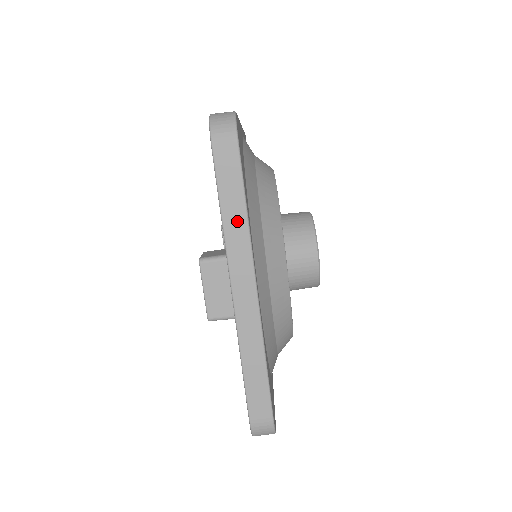
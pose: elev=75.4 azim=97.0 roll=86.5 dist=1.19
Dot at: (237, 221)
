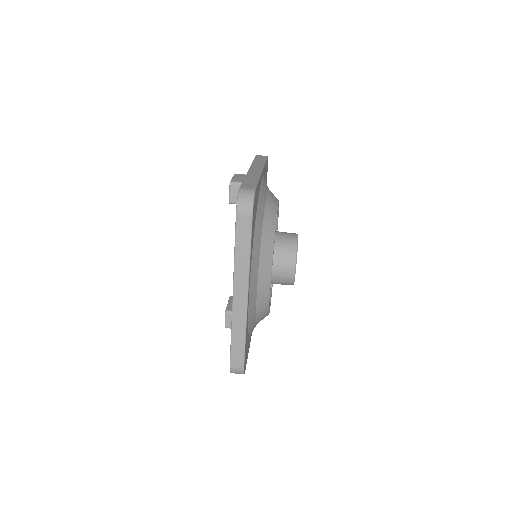
Dot at: (260, 162)
